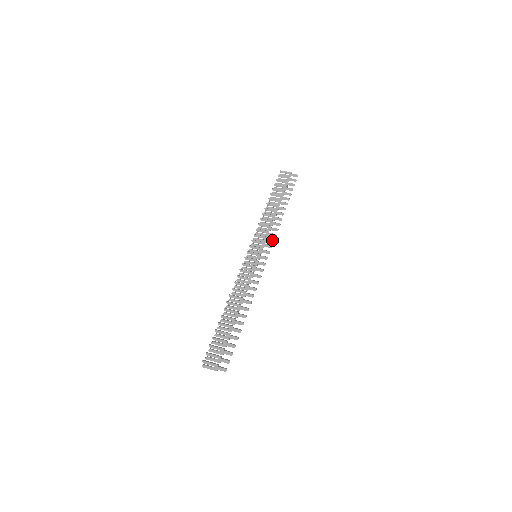
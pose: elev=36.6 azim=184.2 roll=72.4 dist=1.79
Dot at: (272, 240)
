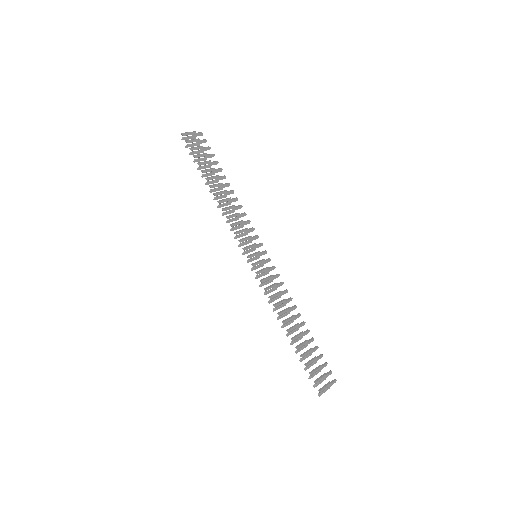
Dot at: (253, 229)
